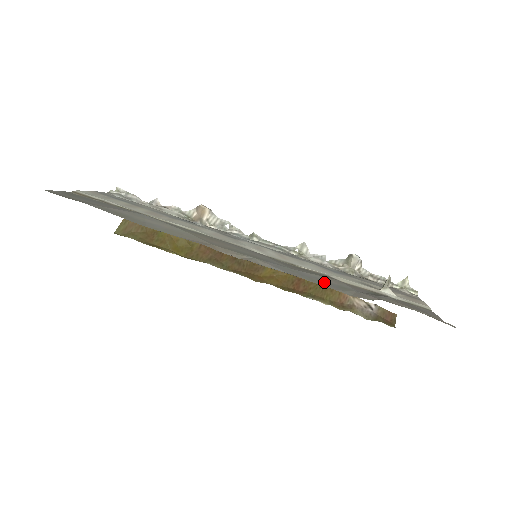
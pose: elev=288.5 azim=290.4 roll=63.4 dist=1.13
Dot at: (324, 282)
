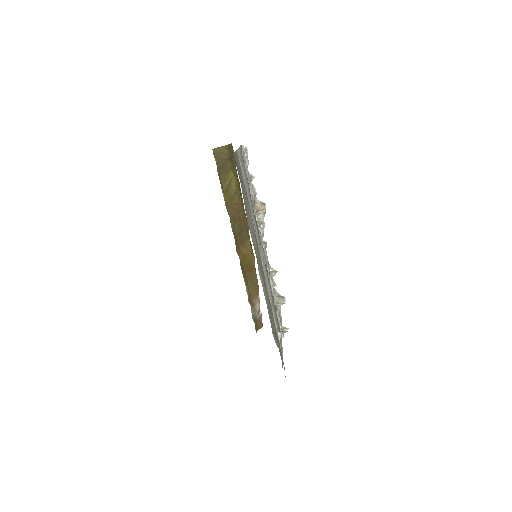
Dot at: (271, 318)
